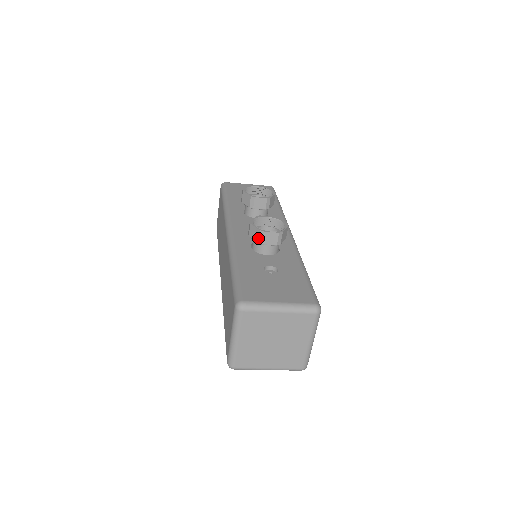
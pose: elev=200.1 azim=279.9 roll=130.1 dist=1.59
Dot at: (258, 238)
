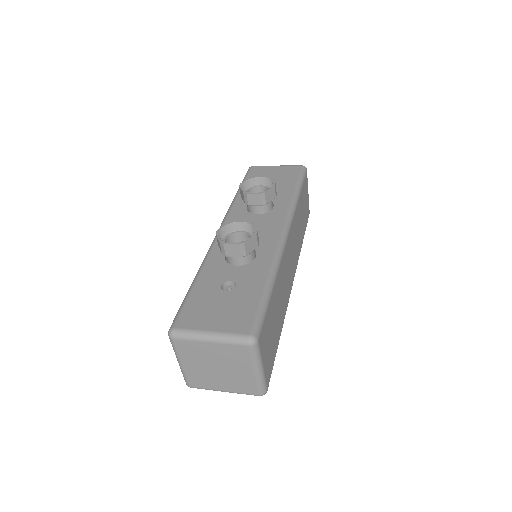
Dot at: (221, 250)
